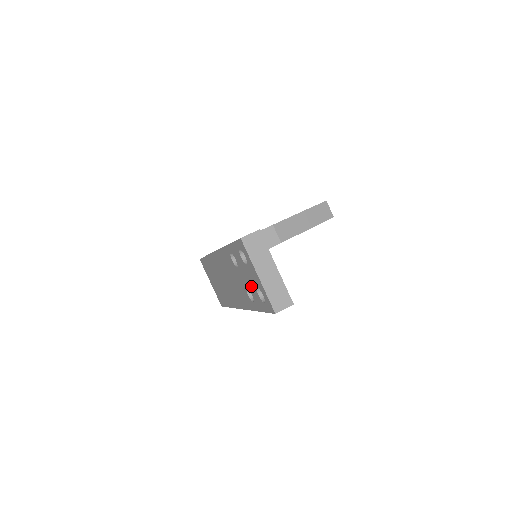
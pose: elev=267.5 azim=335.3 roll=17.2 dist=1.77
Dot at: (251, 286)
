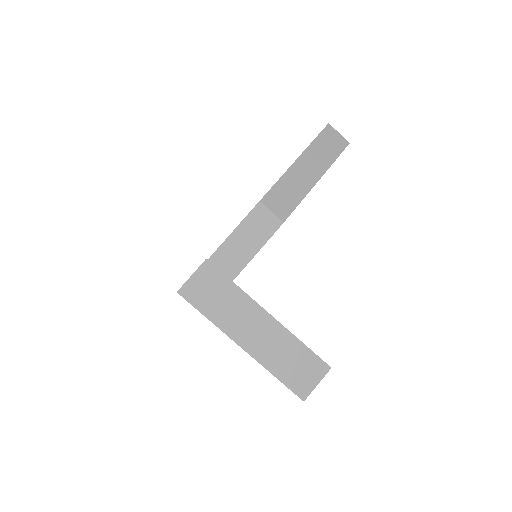
Dot at: occluded
